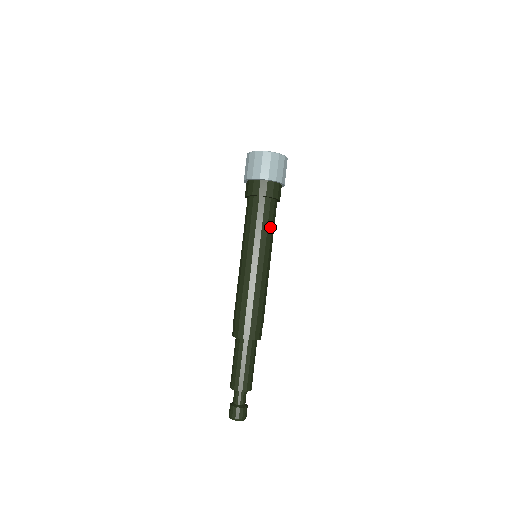
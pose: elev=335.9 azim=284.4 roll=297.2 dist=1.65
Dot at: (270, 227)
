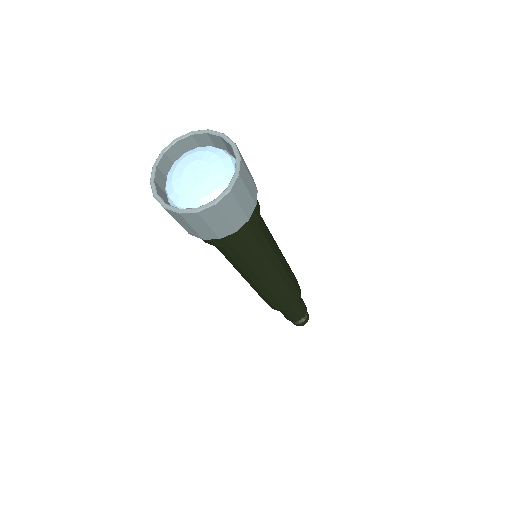
Dot at: (251, 258)
